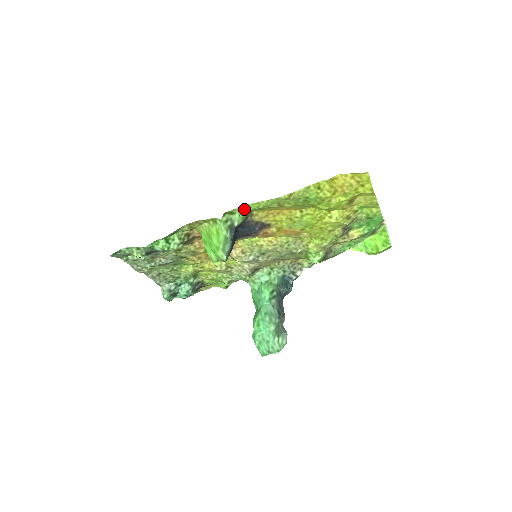
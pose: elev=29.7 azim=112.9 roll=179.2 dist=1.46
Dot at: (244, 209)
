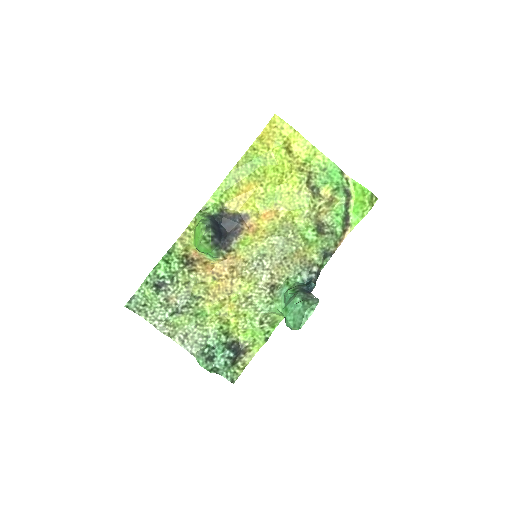
Dot at: (214, 201)
